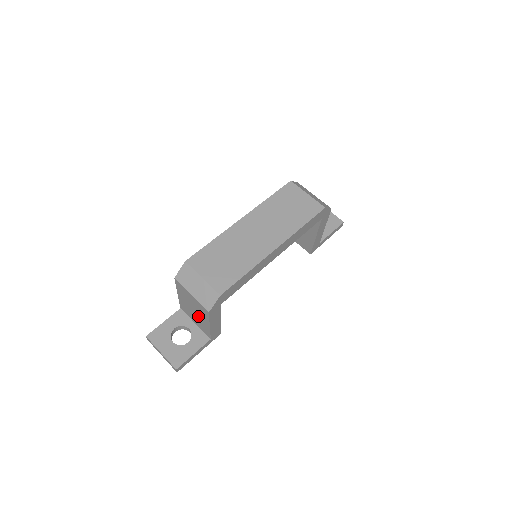
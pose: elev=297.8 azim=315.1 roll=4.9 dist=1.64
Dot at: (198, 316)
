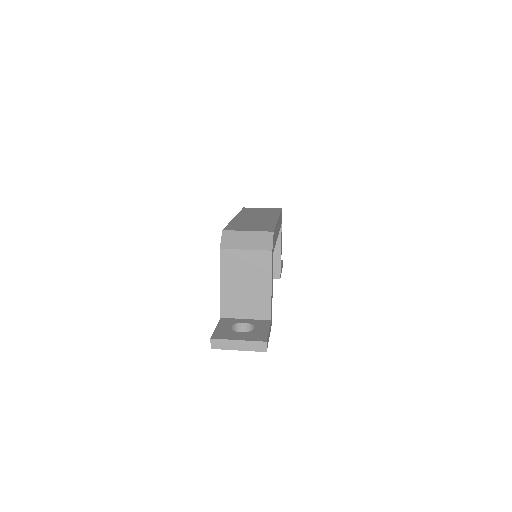
Dot at: (253, 289)
